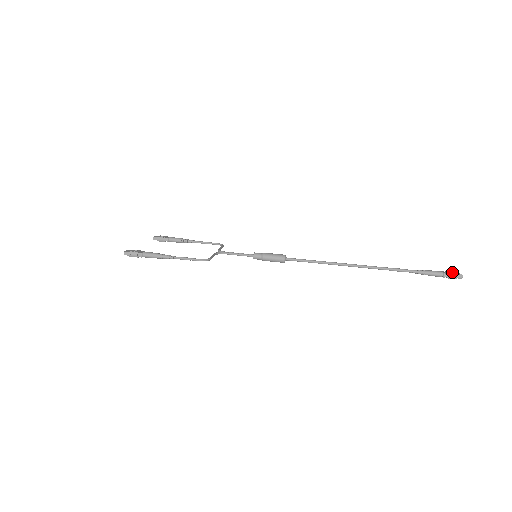
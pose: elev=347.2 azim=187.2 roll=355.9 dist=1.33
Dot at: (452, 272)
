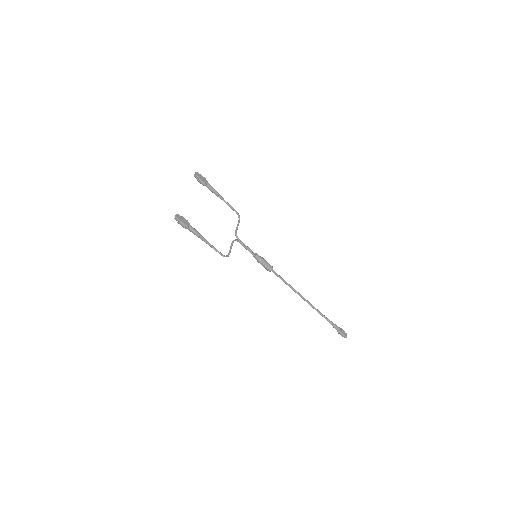
Dot at: (344, 332)
